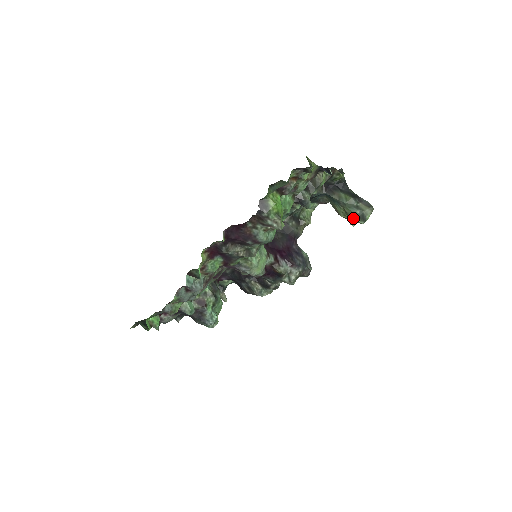
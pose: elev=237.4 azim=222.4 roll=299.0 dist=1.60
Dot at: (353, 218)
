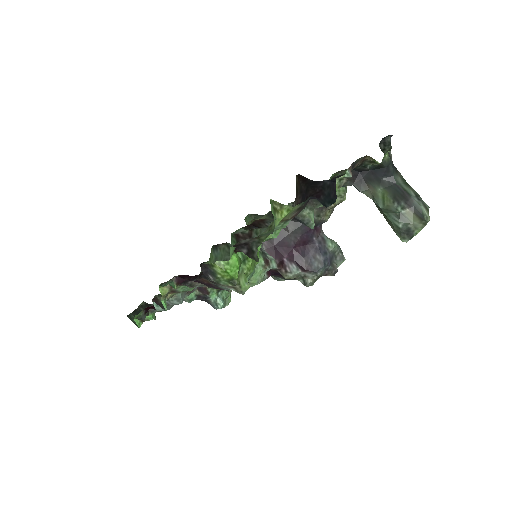
Dot at: (393, 230)
